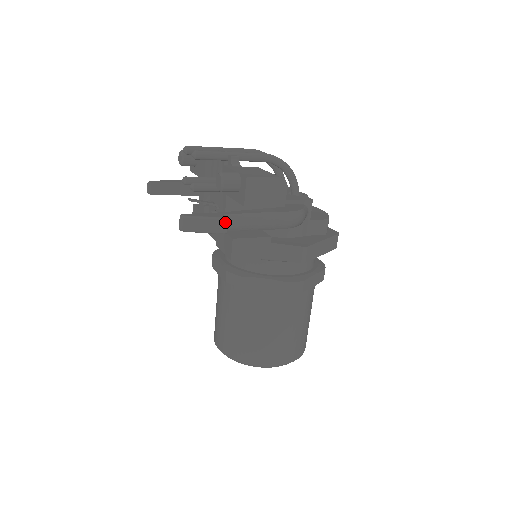
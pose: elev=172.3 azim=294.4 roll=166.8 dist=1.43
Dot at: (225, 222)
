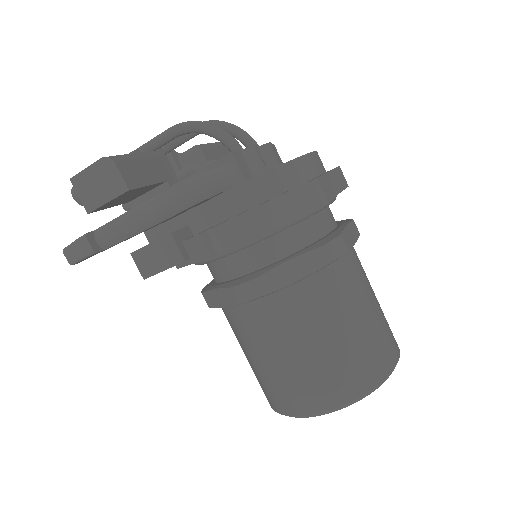
Dot at: (85, 240)
